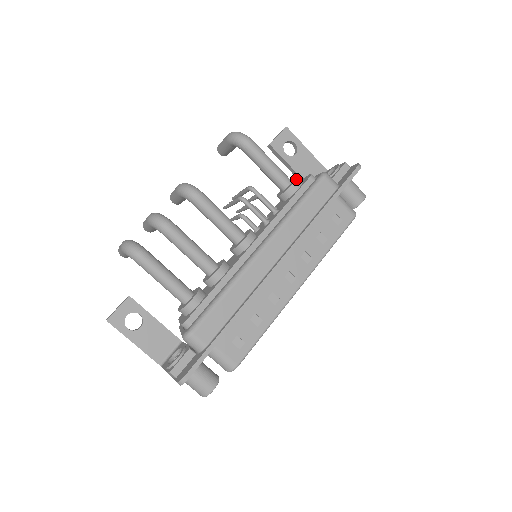
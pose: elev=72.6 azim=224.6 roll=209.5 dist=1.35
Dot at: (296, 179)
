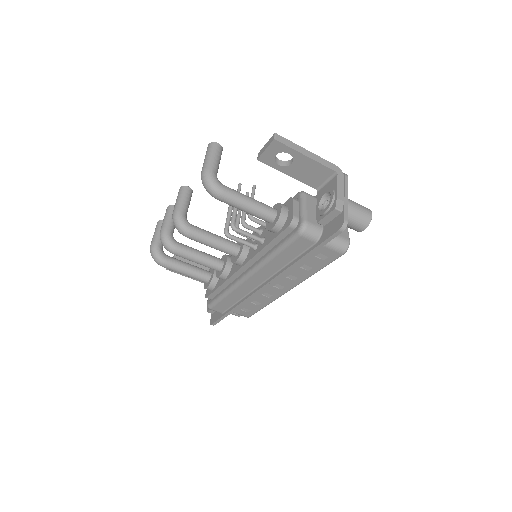
Dot at: (276, 223)
